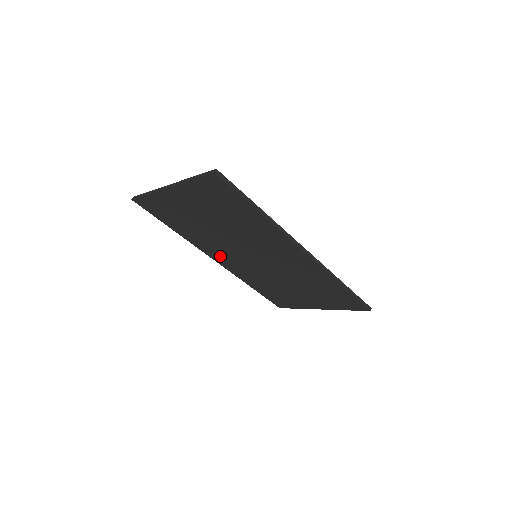
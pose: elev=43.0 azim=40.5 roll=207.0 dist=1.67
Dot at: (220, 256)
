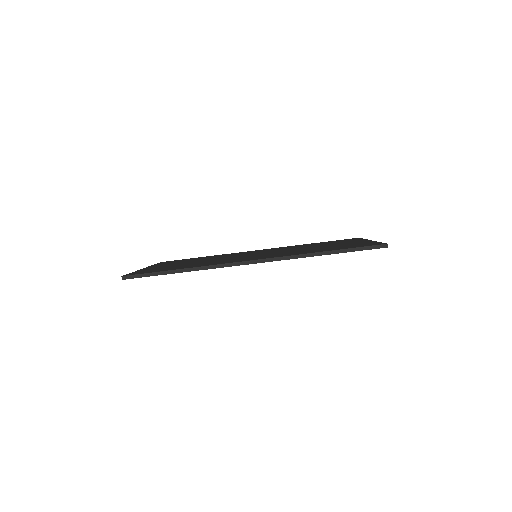
Dot at: occluded
